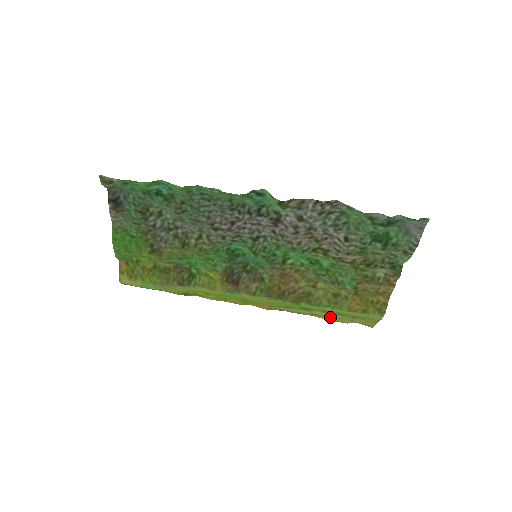
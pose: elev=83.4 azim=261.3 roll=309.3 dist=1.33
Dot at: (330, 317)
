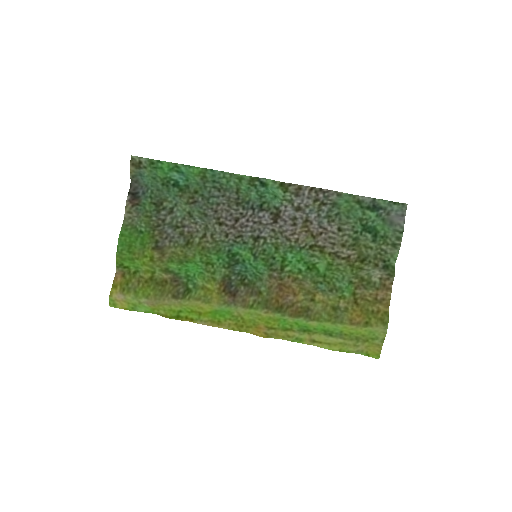
Dot at: (331, 343)
